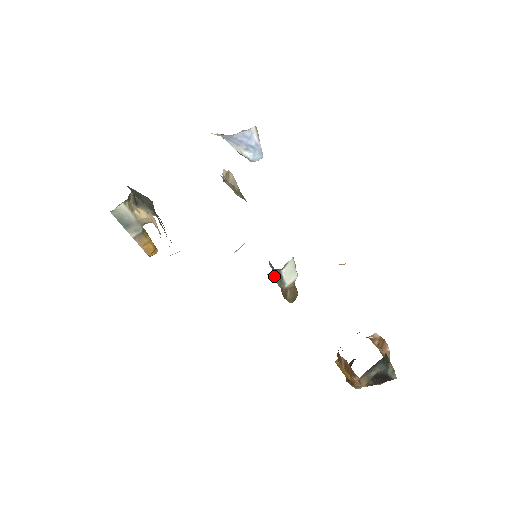
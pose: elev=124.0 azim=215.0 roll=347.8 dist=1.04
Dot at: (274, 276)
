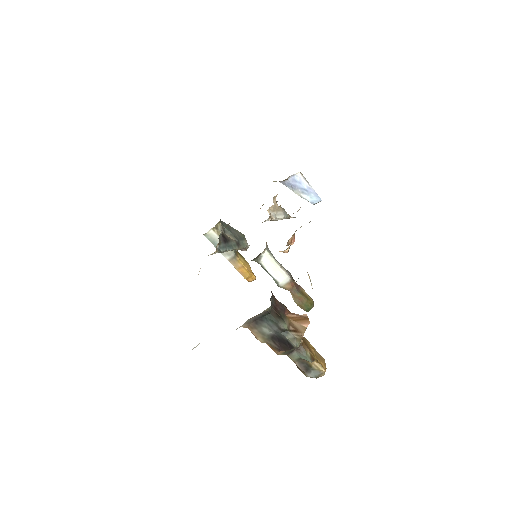
Dot at: occluded
